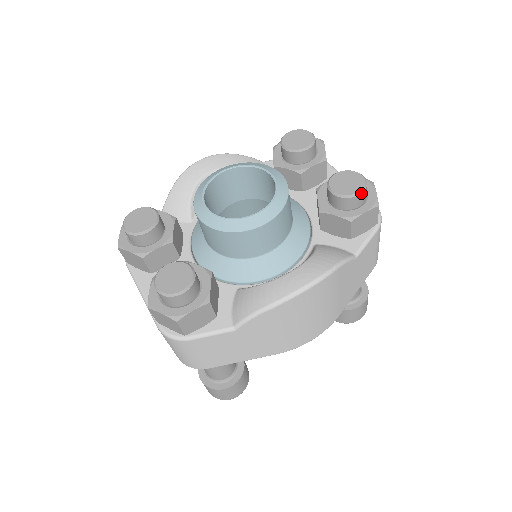
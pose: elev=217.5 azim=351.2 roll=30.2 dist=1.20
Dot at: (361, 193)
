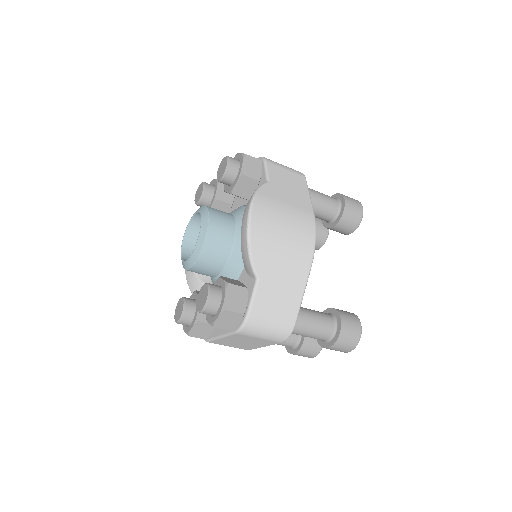
Dot at: (229, 161)
